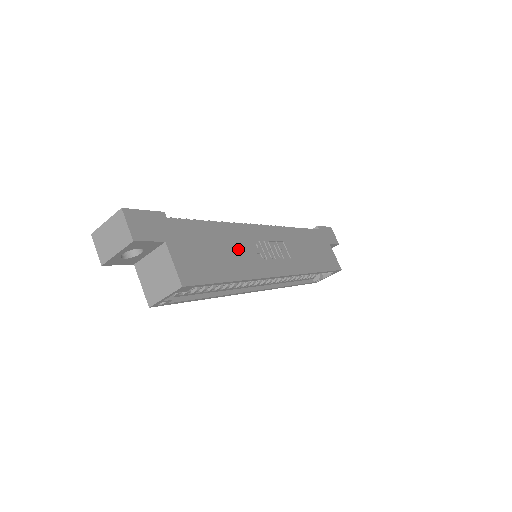
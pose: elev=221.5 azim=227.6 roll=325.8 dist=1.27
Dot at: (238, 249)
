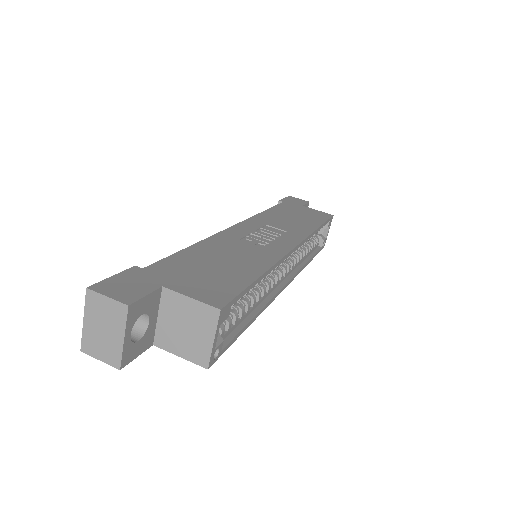
Dot at: (236, 251)
